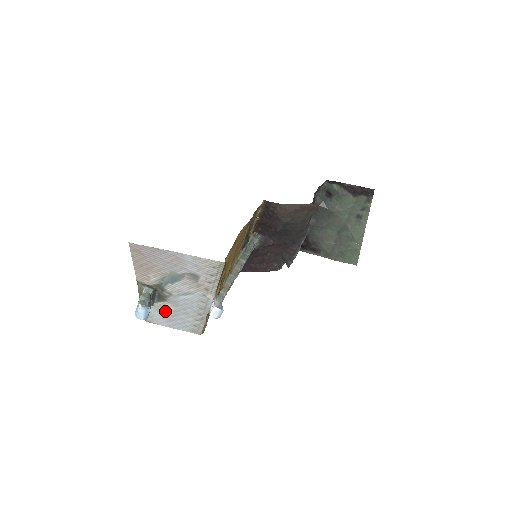
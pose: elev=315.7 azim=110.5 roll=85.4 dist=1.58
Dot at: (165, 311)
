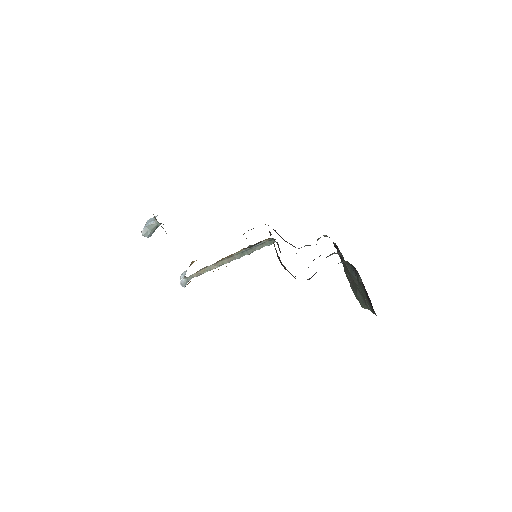
Dot at: occluded
